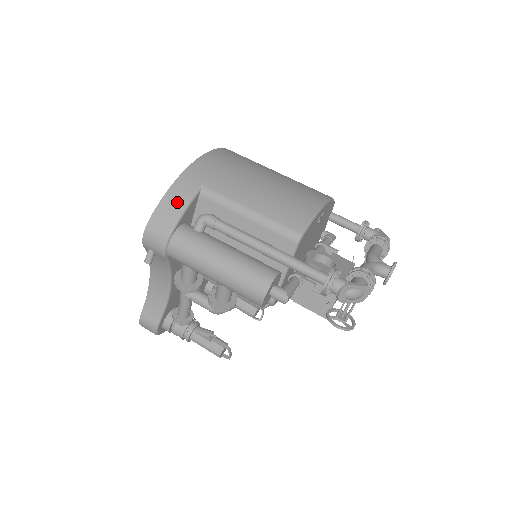
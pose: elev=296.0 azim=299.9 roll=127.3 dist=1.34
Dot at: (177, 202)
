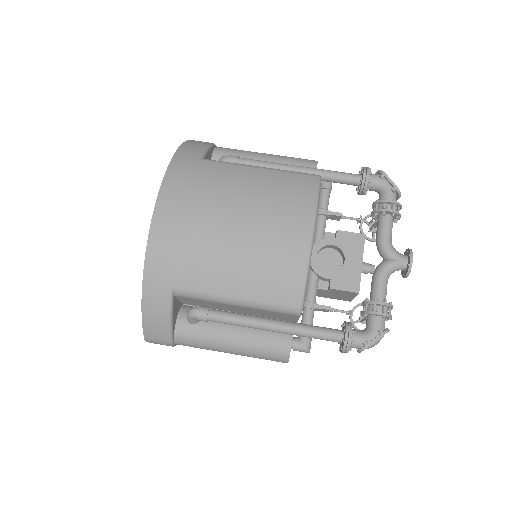
Dot at: (159, 316)
